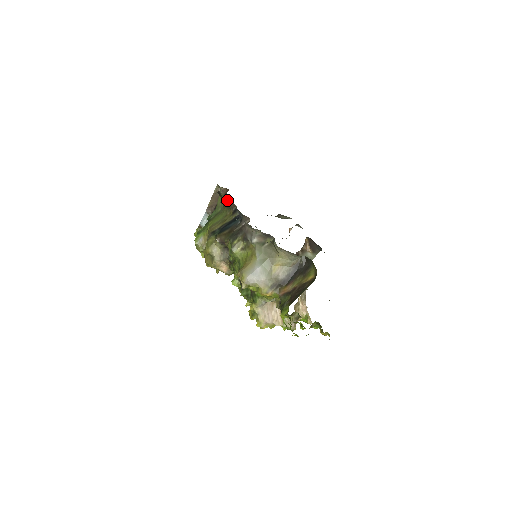
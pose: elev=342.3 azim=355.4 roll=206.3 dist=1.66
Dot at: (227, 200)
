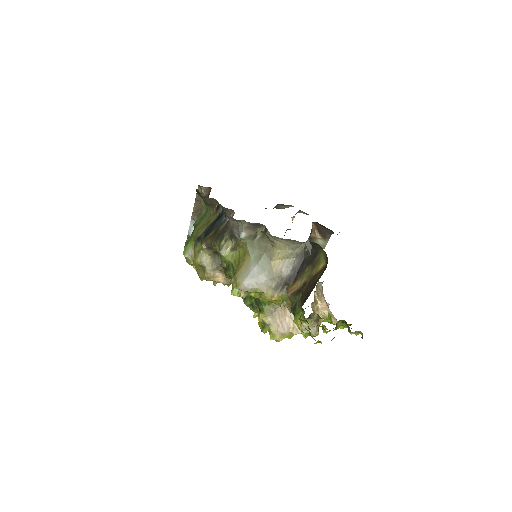
Dot at: occluded
